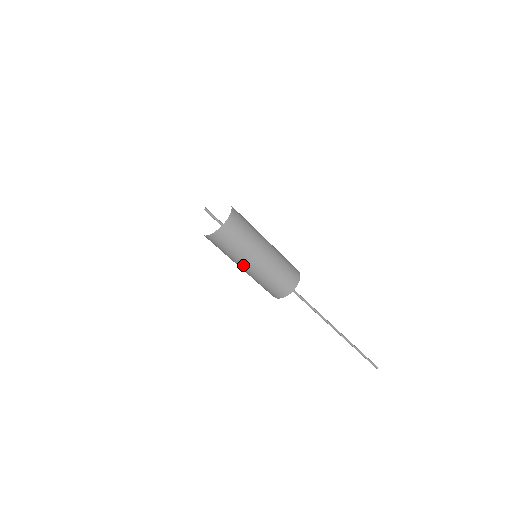
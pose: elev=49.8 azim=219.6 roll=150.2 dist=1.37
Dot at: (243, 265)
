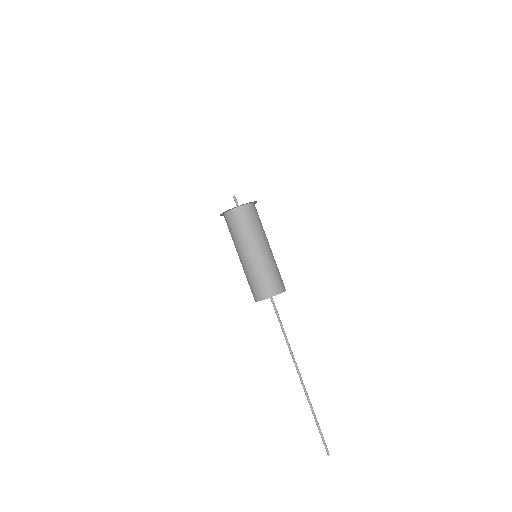
Dot at: (249, 248)
